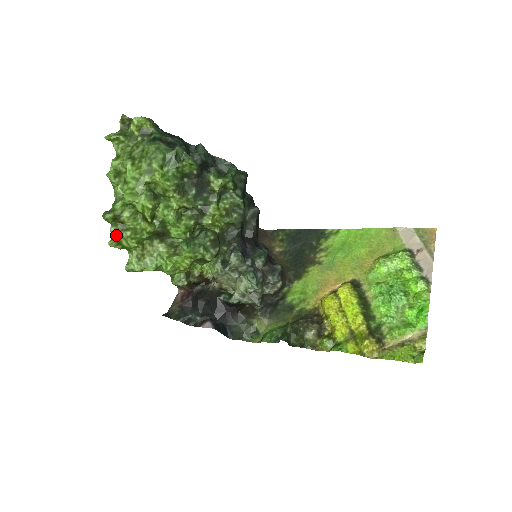
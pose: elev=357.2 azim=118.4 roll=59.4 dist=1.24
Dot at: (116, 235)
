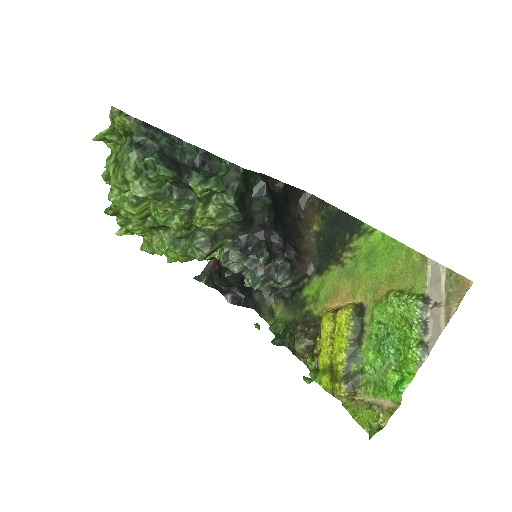
Dot at: (123, 225)
